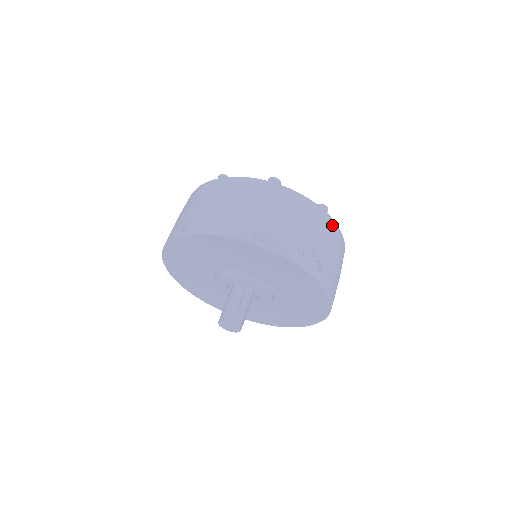
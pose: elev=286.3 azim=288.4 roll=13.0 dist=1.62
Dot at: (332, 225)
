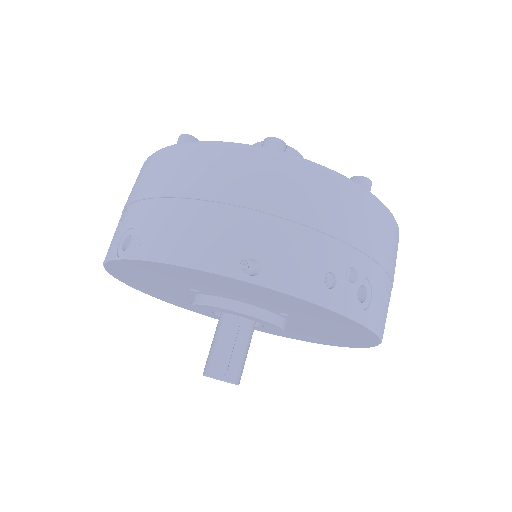
Dot at: (380, 213)
